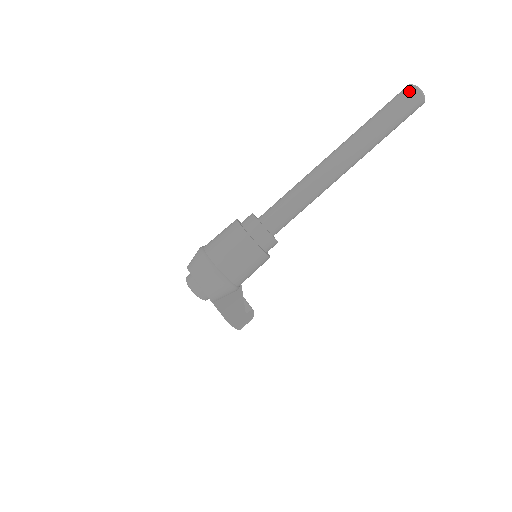
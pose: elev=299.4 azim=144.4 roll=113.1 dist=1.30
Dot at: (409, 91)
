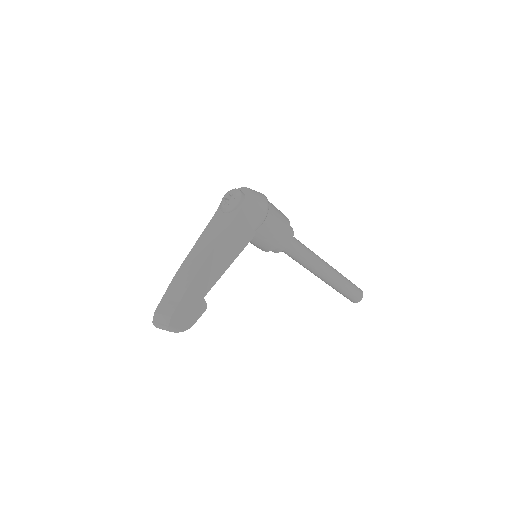
Dot at: occluded
